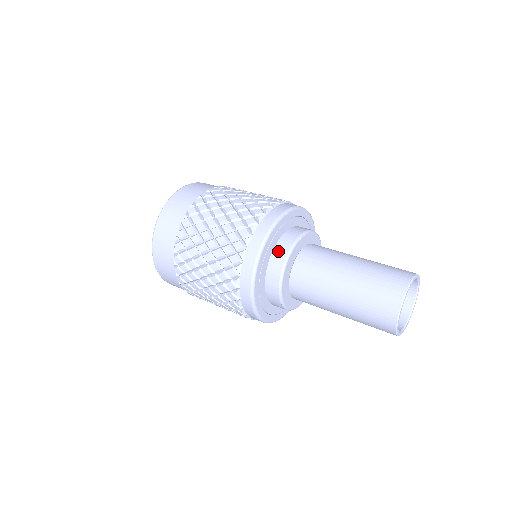
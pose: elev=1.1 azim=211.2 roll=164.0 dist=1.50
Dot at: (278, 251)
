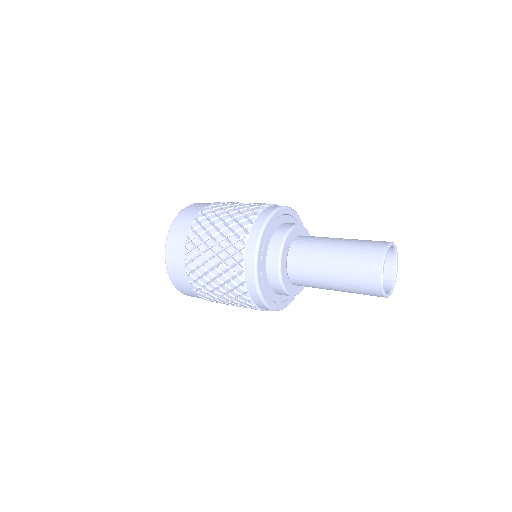
Dot at: (278, 232)
